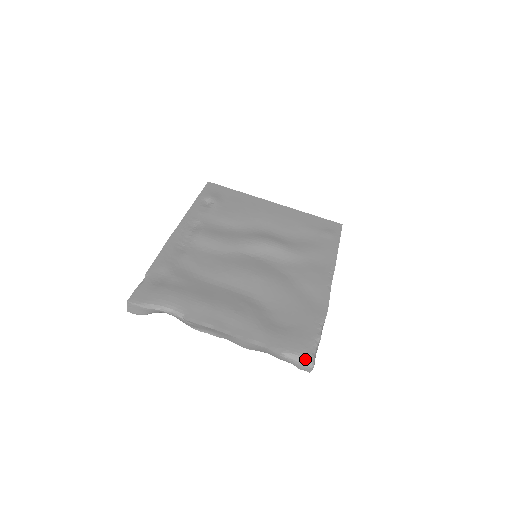
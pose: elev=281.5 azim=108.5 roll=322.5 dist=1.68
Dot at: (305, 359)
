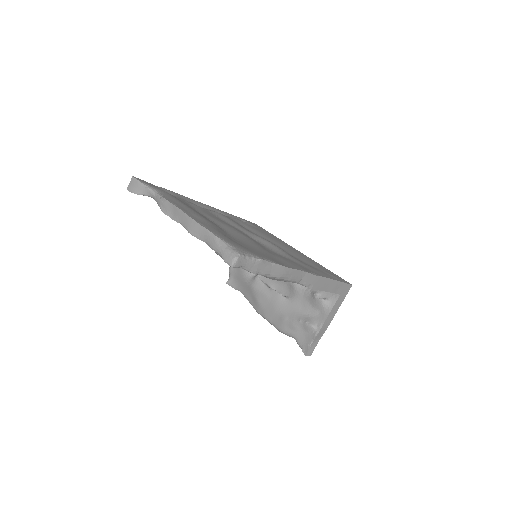
Dot at: (234, 249)
